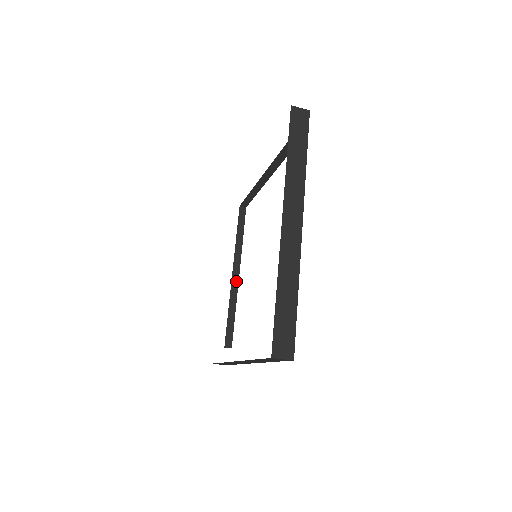
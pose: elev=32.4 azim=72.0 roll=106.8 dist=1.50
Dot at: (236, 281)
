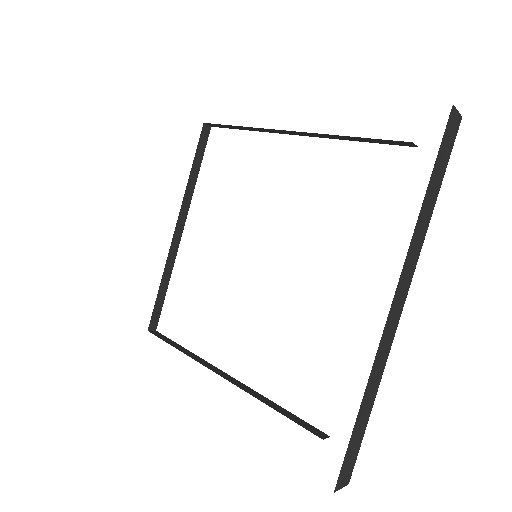
Dot at: (178, 240)
